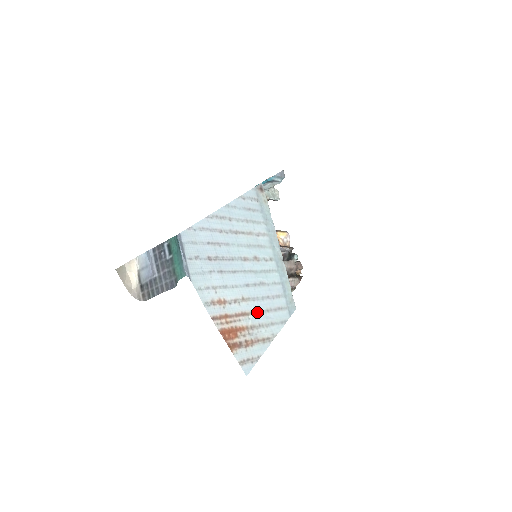
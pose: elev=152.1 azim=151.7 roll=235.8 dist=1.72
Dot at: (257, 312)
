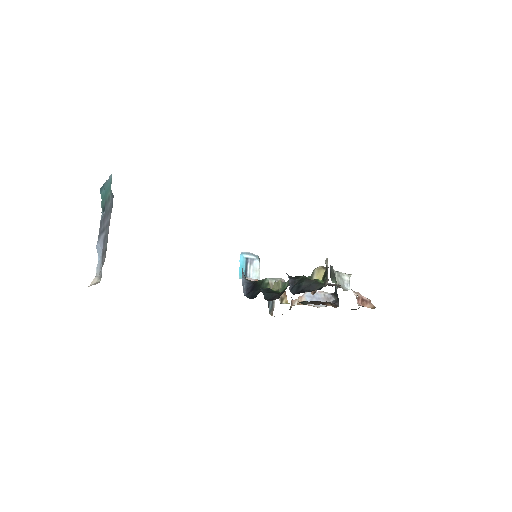
Dot at: occluded
